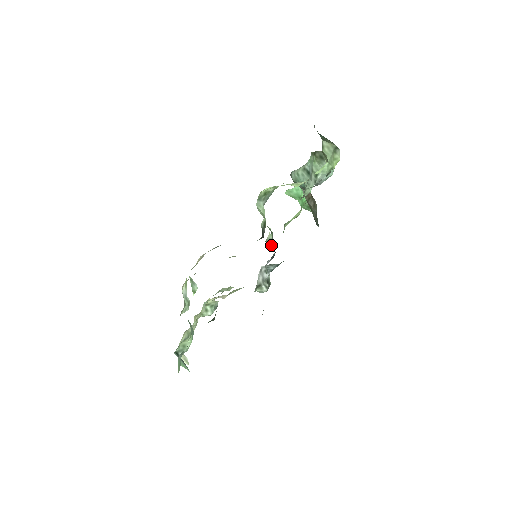
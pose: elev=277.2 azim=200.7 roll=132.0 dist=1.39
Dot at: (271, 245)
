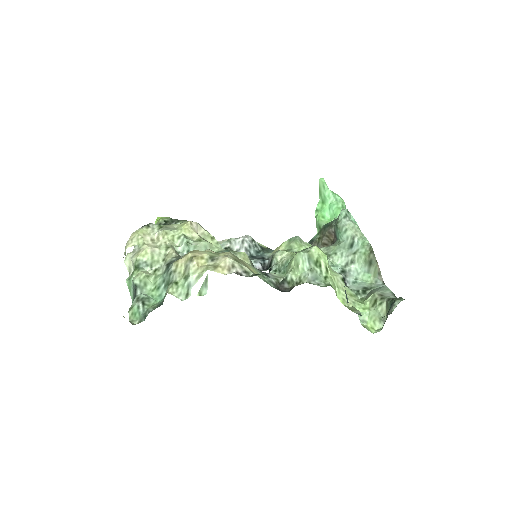
Dot at: (274, 265)
